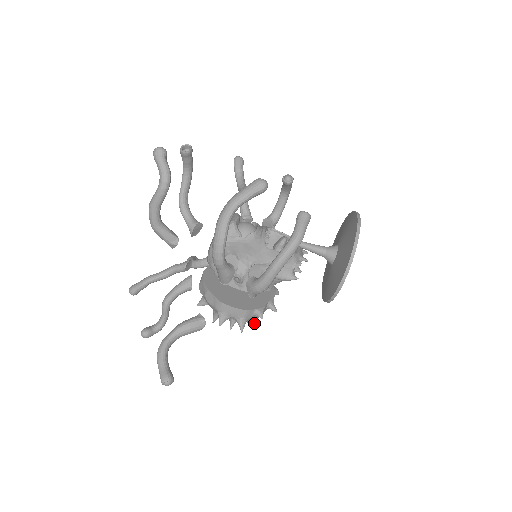
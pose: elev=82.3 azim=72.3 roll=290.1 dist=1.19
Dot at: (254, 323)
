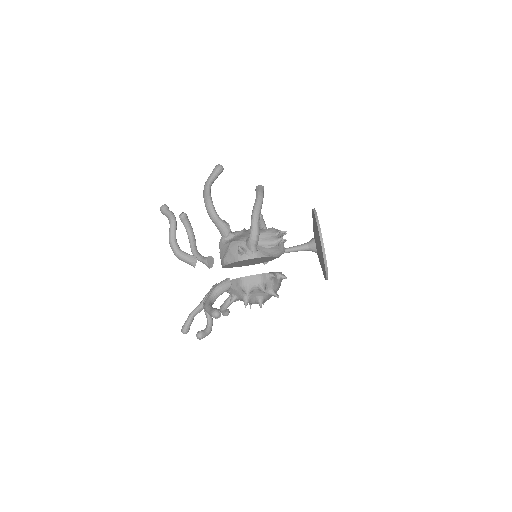
Dot at: (274, 292)
